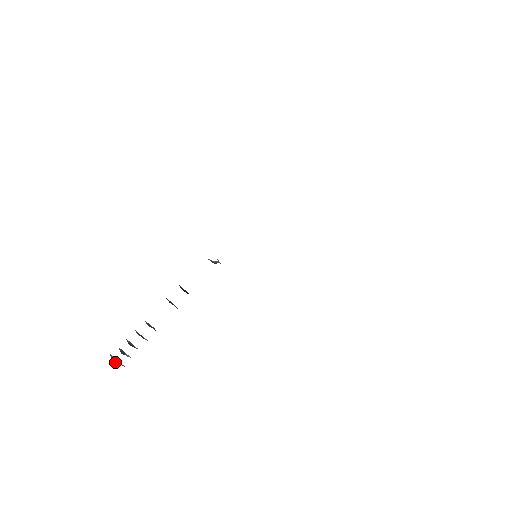
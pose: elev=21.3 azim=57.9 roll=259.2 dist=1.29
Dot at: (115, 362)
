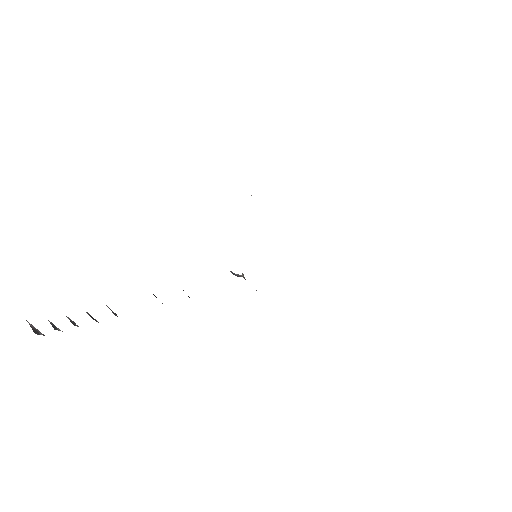
Dot at: (36, 333)
